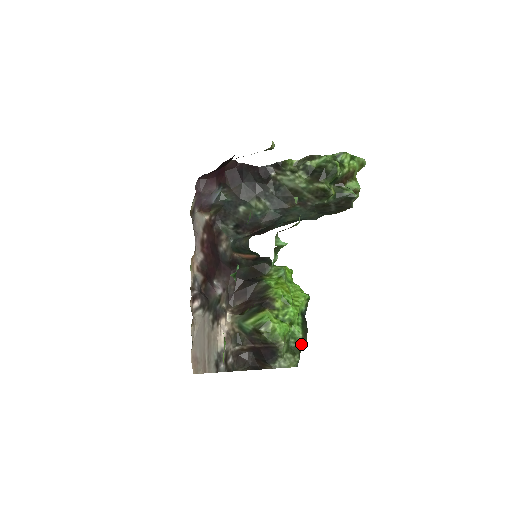
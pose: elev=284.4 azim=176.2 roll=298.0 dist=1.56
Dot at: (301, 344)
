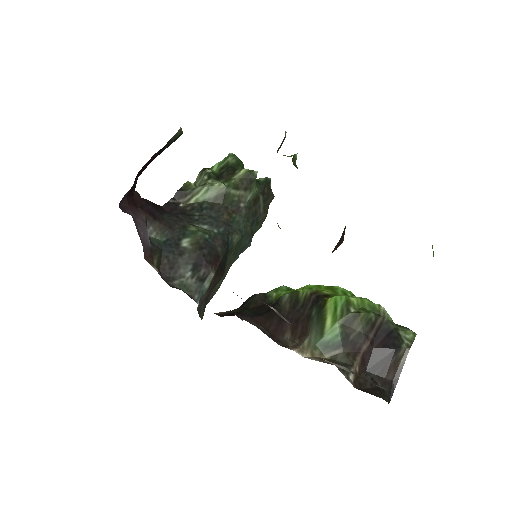
Dot at: (388, 315)
